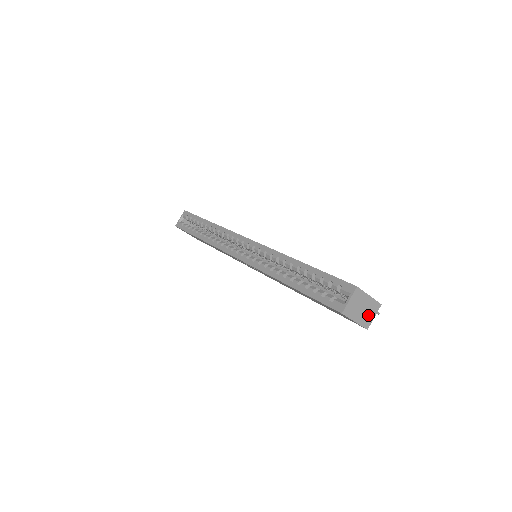
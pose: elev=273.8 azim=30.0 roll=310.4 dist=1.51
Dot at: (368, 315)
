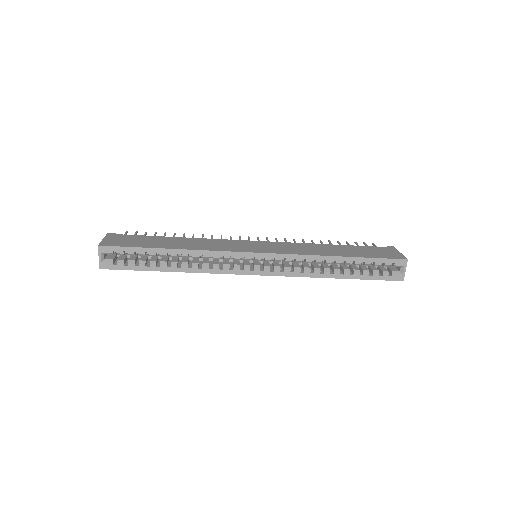
Dot at: occluded
